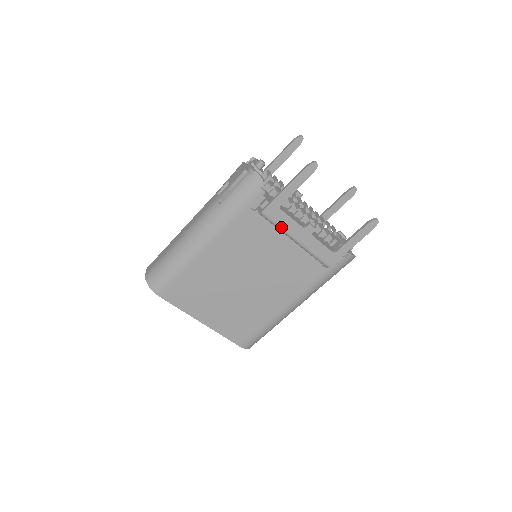
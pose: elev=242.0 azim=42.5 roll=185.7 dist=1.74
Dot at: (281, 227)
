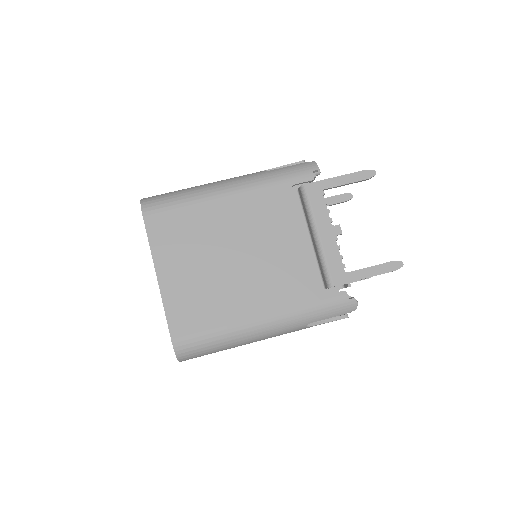
Dot at: (312, 210)
